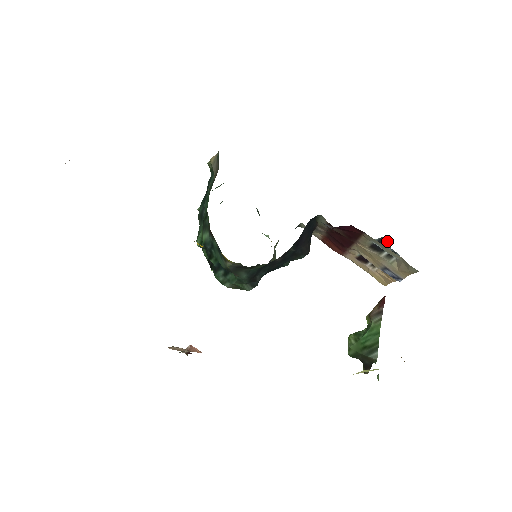
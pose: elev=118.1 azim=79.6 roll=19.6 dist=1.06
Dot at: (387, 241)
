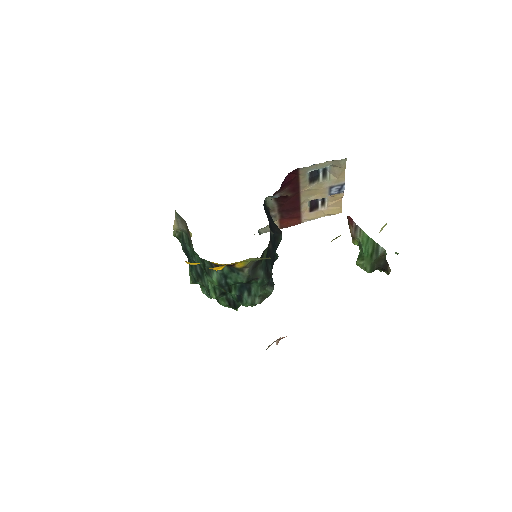
Dot at: occluded
